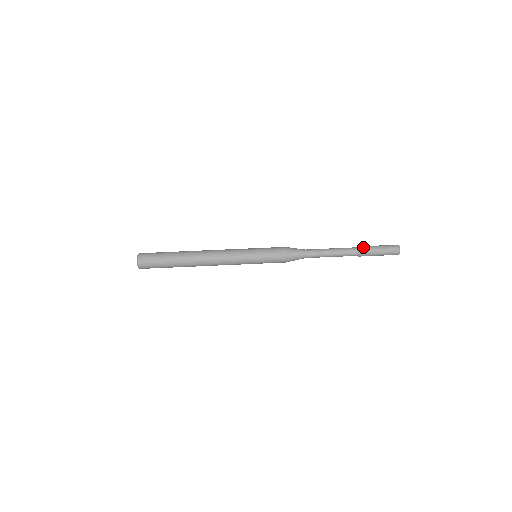
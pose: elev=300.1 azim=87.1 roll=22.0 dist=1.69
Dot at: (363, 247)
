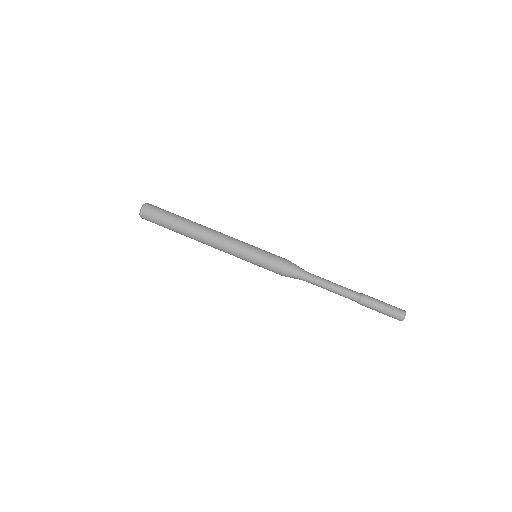
Dot at: (367, 295)
